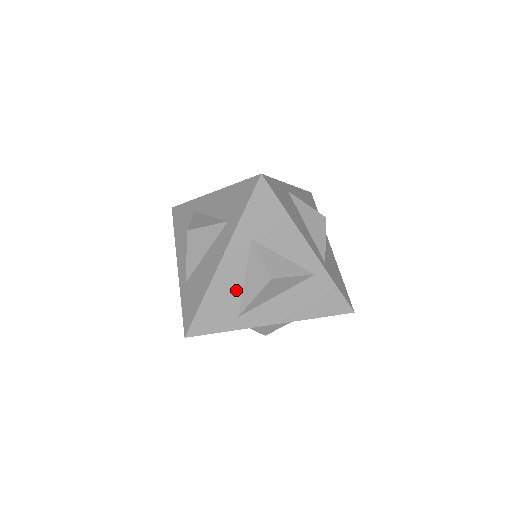
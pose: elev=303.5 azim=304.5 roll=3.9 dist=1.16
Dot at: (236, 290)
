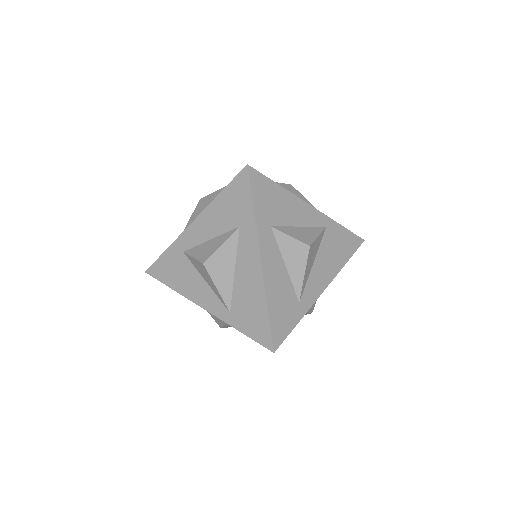
Dot at: (285, 279)
